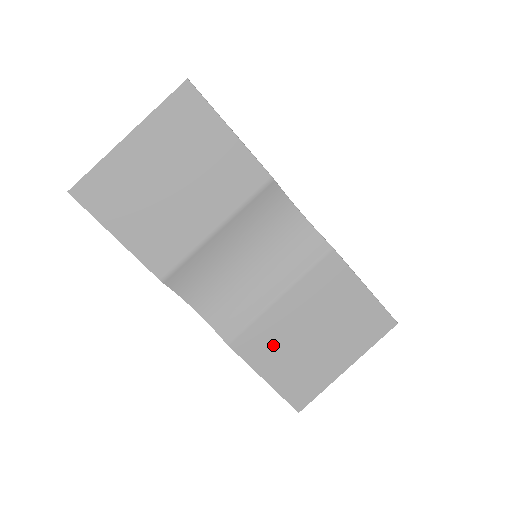
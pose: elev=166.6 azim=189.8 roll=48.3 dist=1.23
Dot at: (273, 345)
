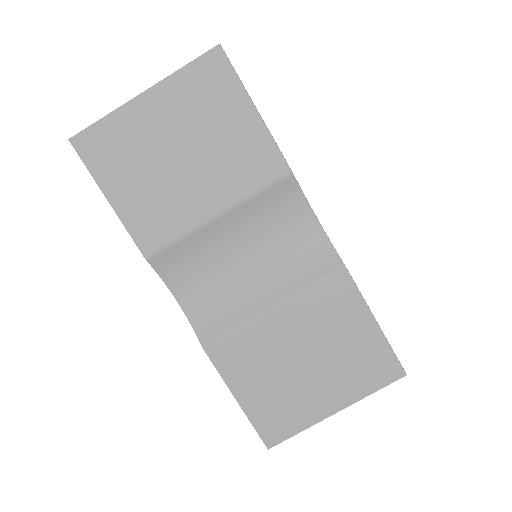
Dot at: (254, 362)
